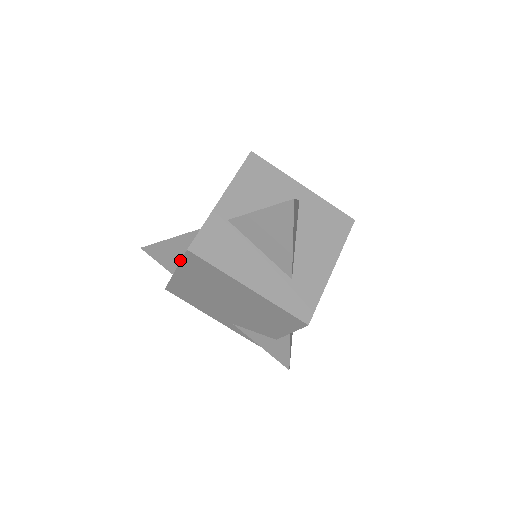
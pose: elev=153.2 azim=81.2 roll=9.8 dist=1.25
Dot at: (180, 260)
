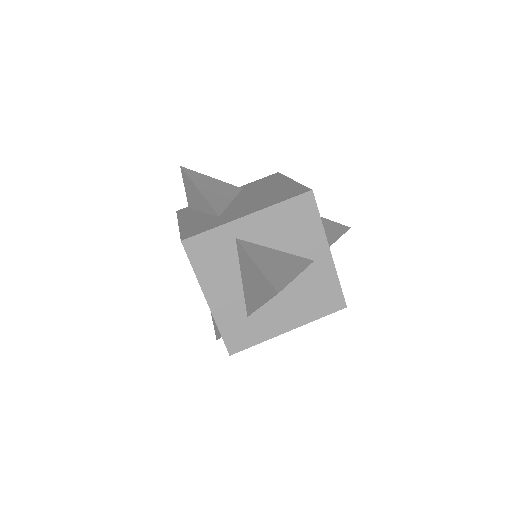
Dot at: (197, 209)
